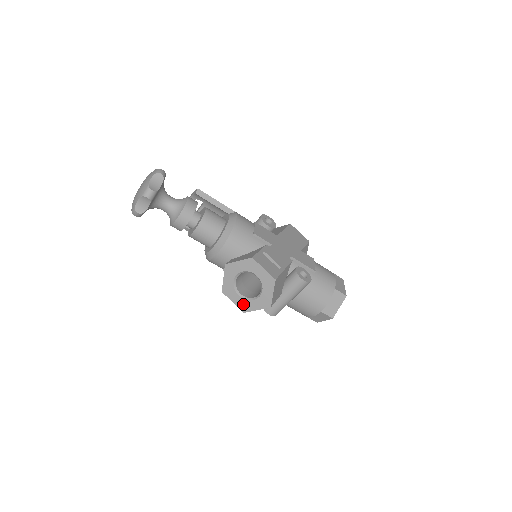
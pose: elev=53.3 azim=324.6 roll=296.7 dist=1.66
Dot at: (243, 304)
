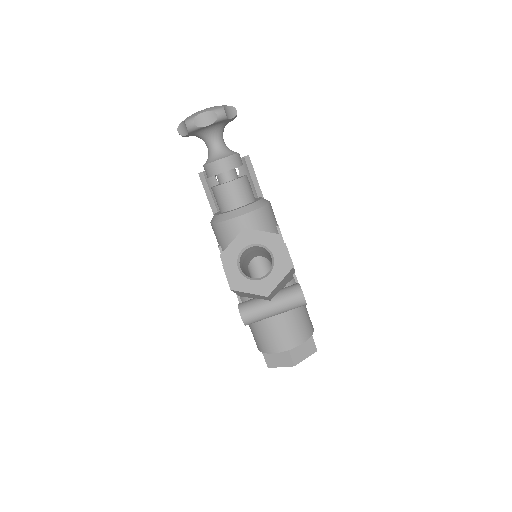
Dot at: (237, 279)
